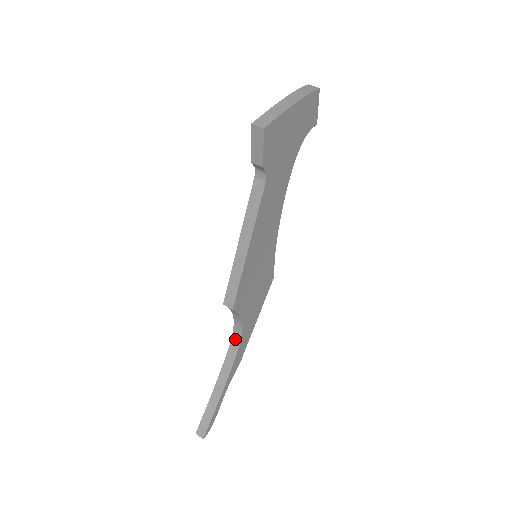
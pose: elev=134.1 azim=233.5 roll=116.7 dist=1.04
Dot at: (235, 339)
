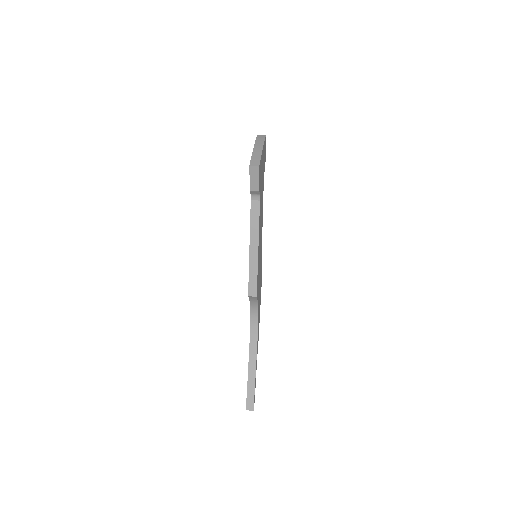
Dot at: (253, 324)
